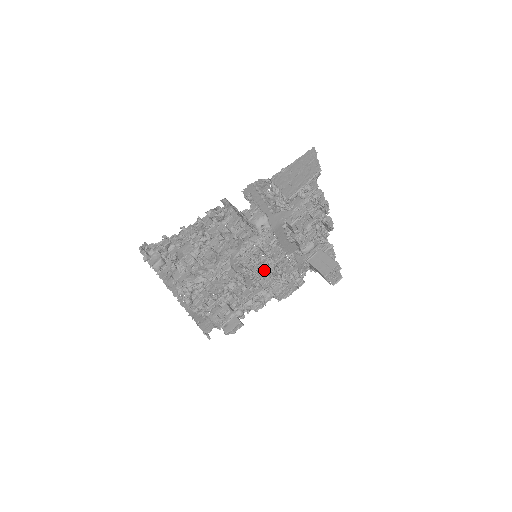
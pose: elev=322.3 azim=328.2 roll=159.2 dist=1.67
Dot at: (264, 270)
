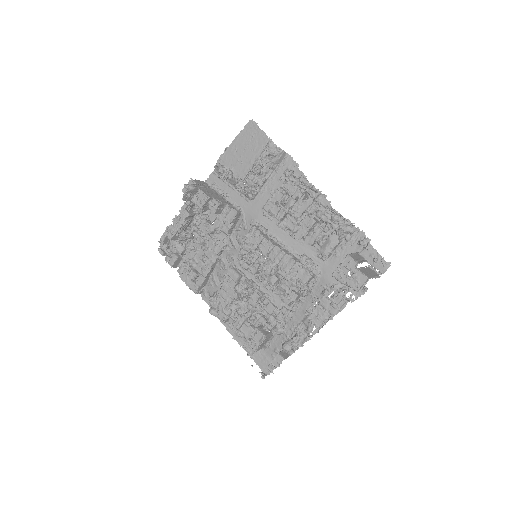
Dot at: occluded
